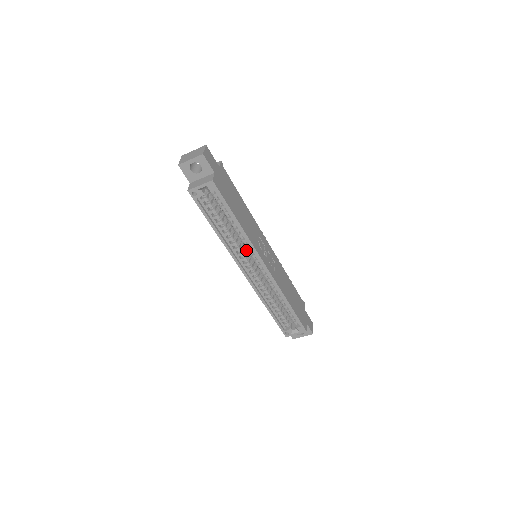
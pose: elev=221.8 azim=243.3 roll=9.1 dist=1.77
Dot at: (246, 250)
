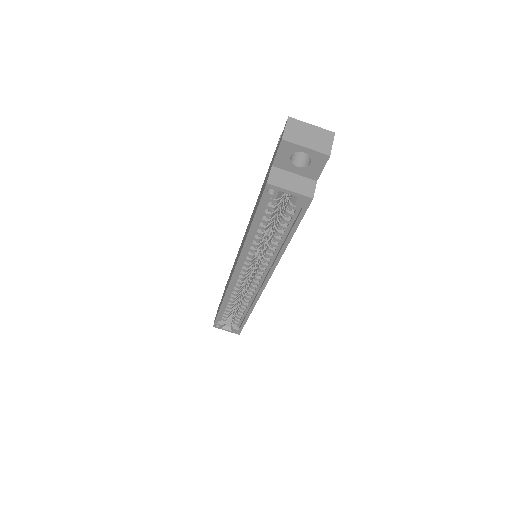
Dot at: occluded
